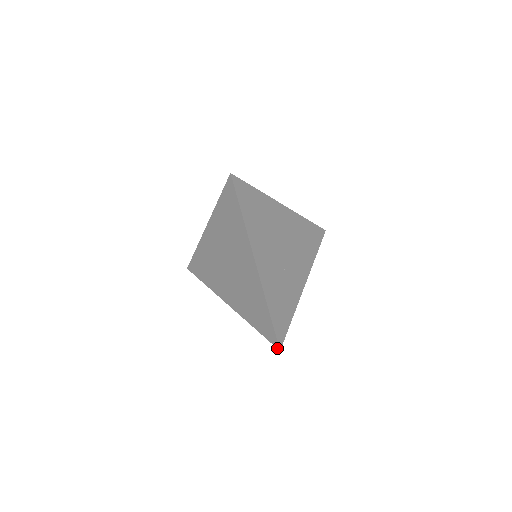
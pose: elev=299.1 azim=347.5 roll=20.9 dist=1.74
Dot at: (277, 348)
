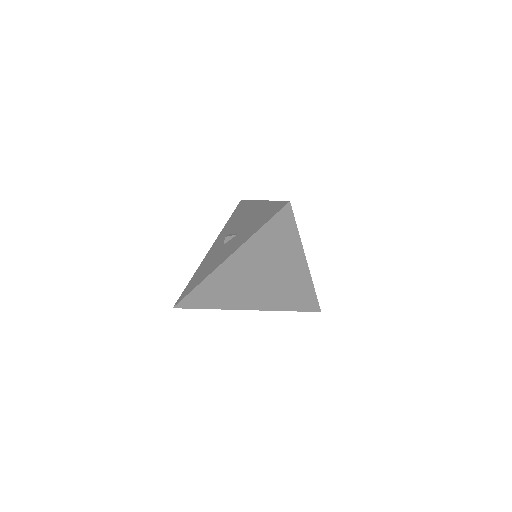
Dot at: (319, 309)
